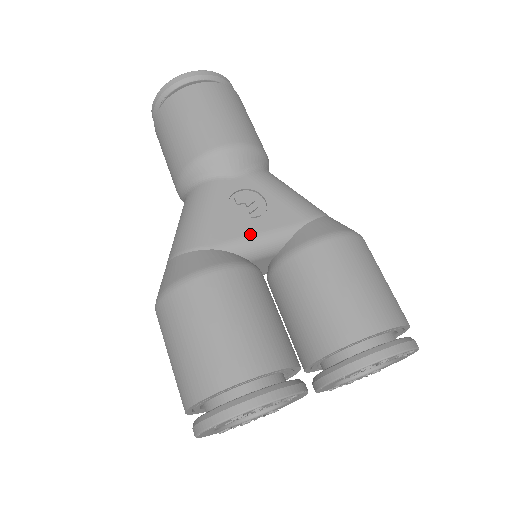
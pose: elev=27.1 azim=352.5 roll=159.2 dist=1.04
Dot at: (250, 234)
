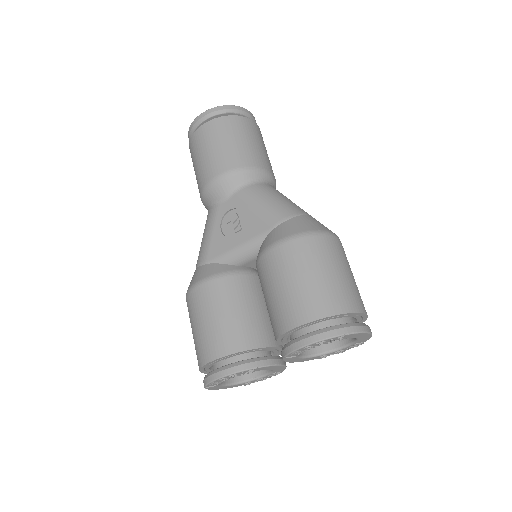
Dot at: (232, 247)
